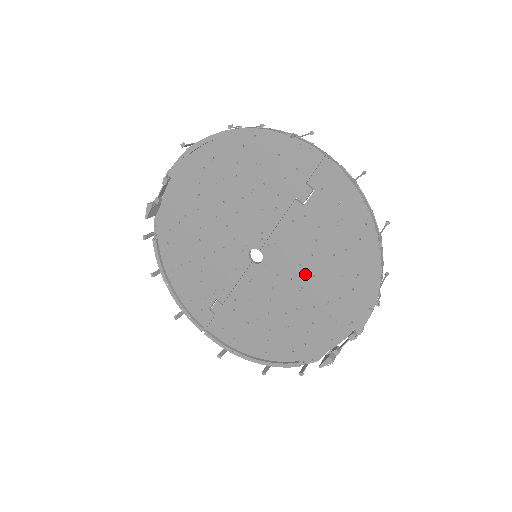
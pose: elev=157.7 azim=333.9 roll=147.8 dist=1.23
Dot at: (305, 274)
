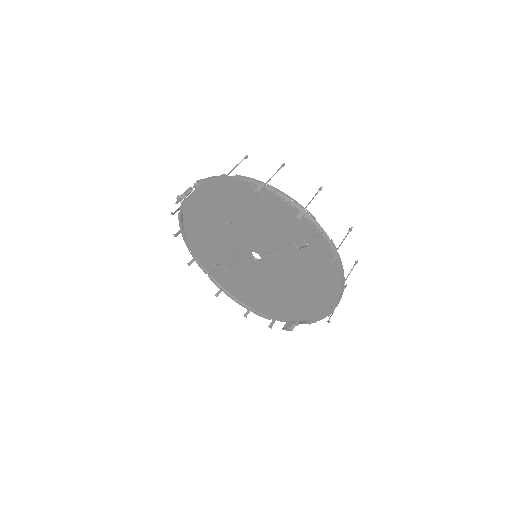
Dot at: (288, 281)
